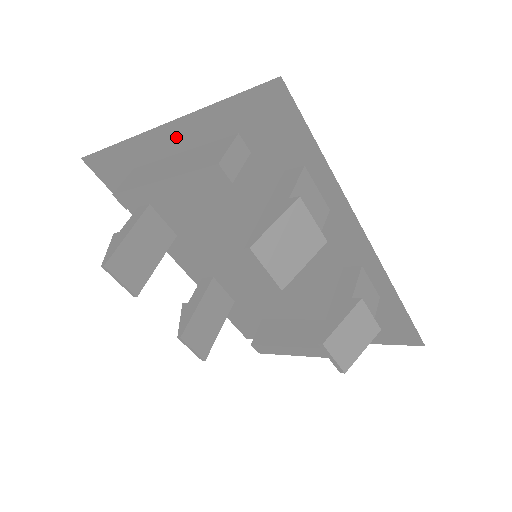
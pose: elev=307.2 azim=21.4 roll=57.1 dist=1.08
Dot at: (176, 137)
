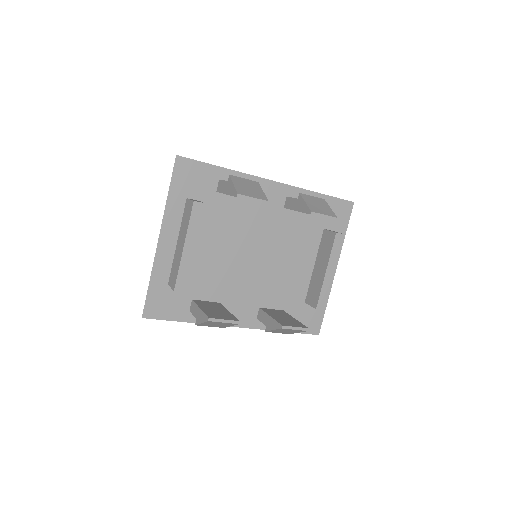
Dot at: (169, 235)
